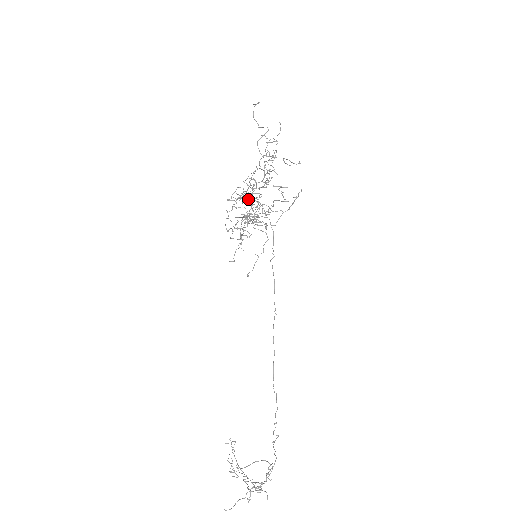
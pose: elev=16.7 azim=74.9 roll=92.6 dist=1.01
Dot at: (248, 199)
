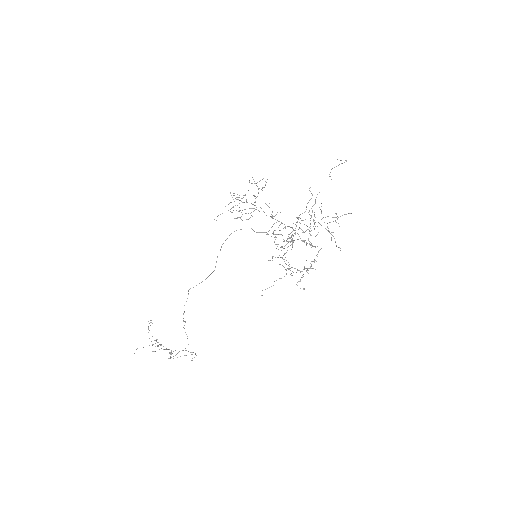
Dot at: (263, 187)
